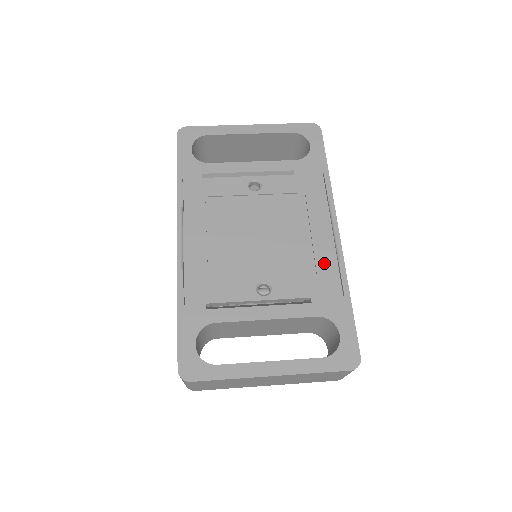
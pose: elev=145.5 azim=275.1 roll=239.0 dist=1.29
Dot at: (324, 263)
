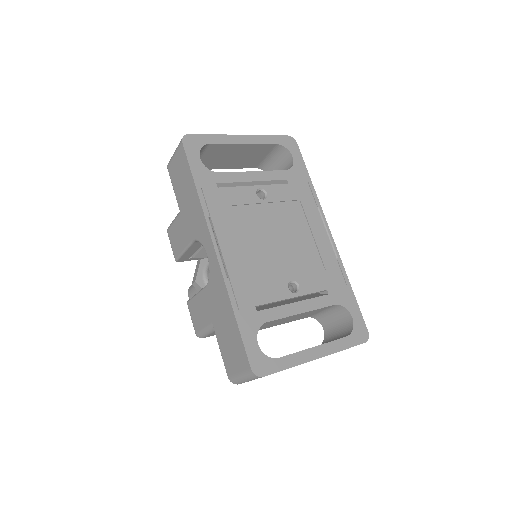
Dot at: (328, 260)
